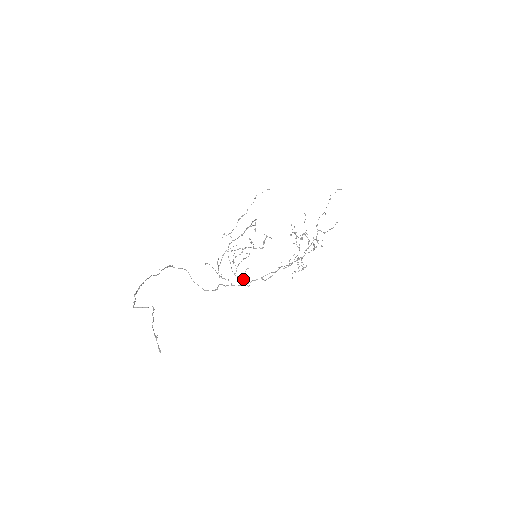
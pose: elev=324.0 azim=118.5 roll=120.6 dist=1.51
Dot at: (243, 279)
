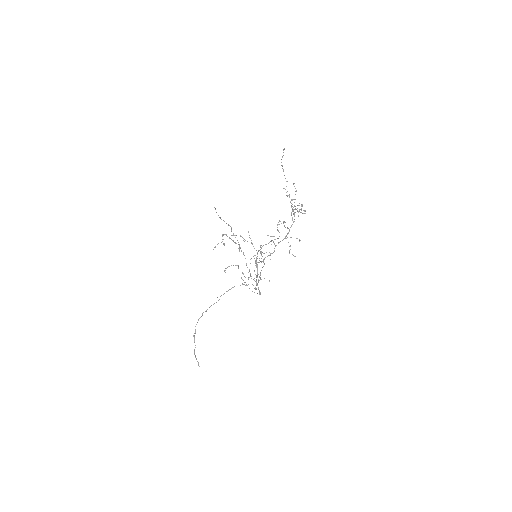
Dot at: (260, 279)
